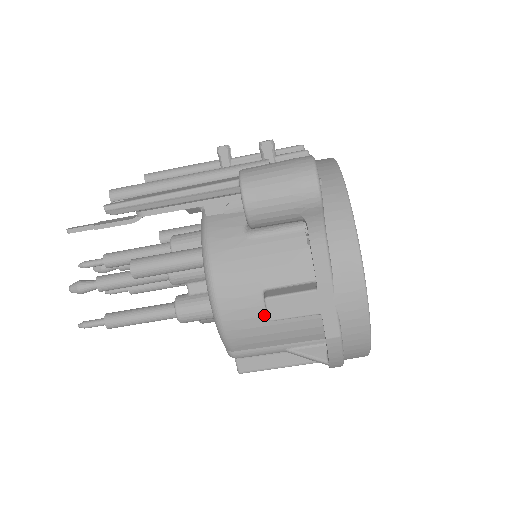
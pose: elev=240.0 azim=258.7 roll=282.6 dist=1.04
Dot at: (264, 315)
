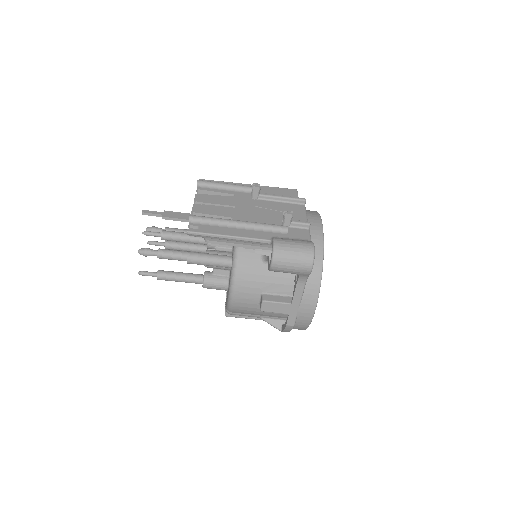
Dot at: (257, 304)
